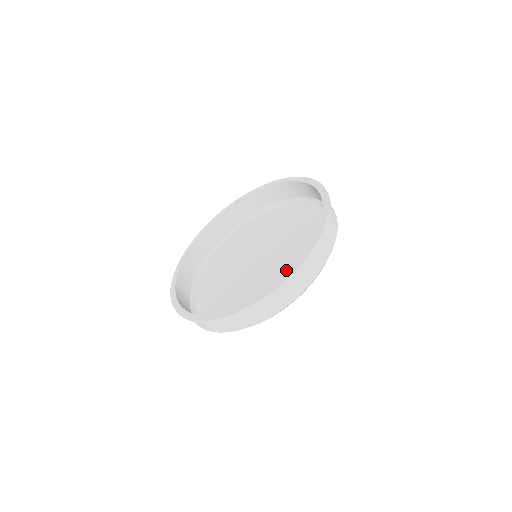
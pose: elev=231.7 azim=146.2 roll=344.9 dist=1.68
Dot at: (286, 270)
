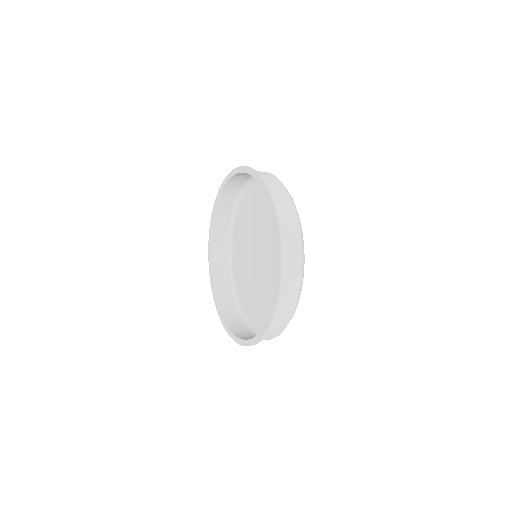
Dot at: (255, 295)
